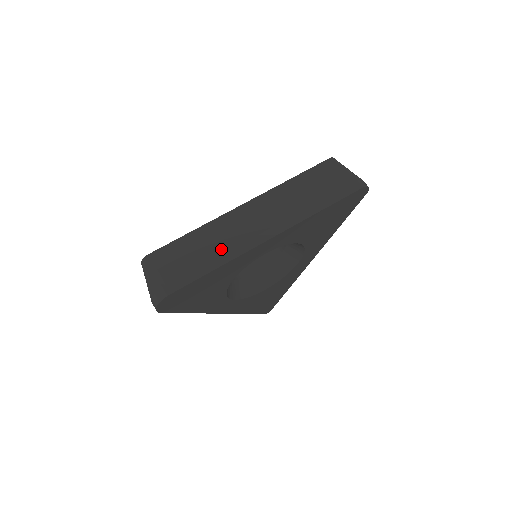
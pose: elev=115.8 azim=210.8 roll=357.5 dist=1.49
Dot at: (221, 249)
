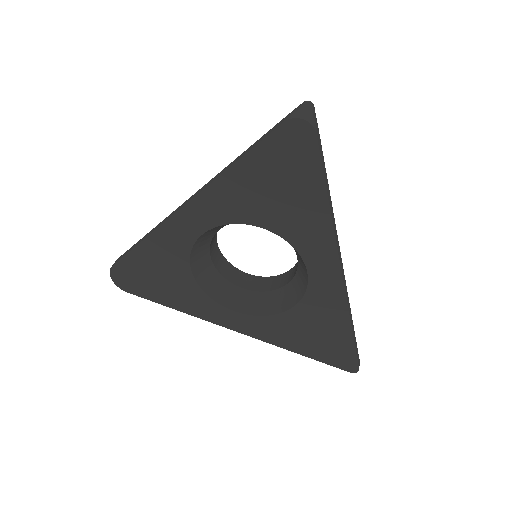
Dot at: occluded
